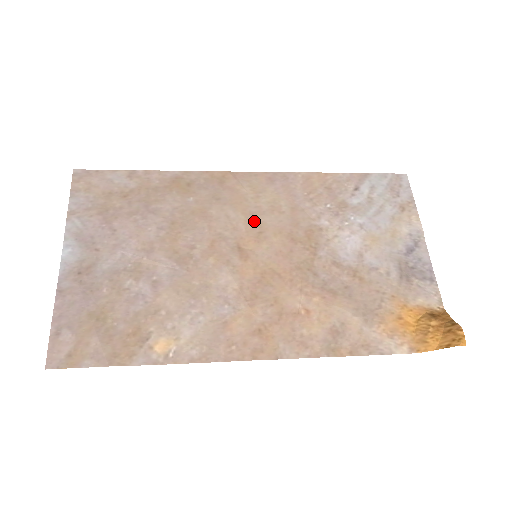
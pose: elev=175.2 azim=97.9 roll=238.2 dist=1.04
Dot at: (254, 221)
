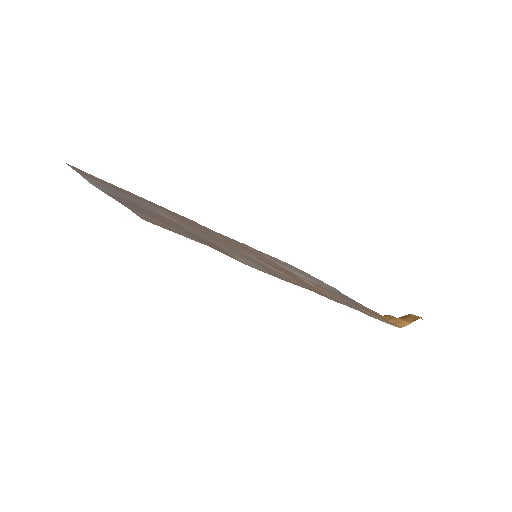
Dot at: (236, 244)
